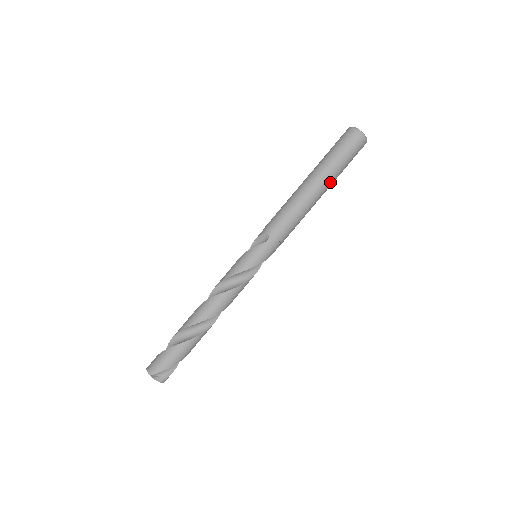
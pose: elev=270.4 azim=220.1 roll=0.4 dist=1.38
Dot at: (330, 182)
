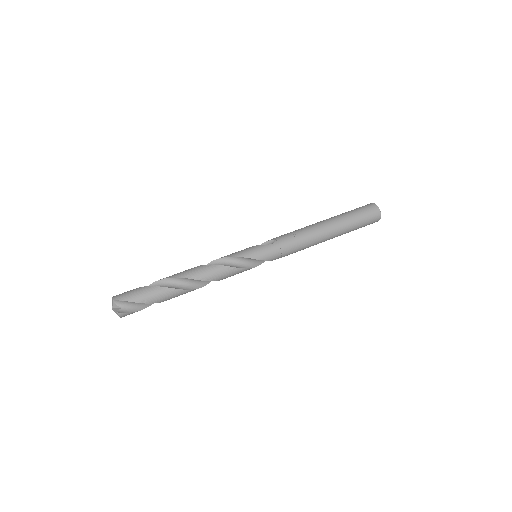
Dot at: (341, 229)
